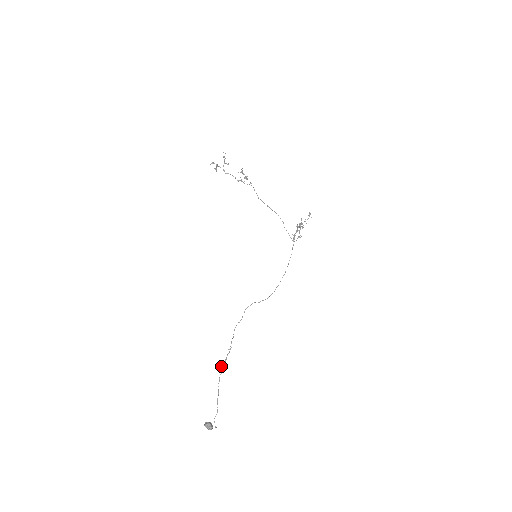
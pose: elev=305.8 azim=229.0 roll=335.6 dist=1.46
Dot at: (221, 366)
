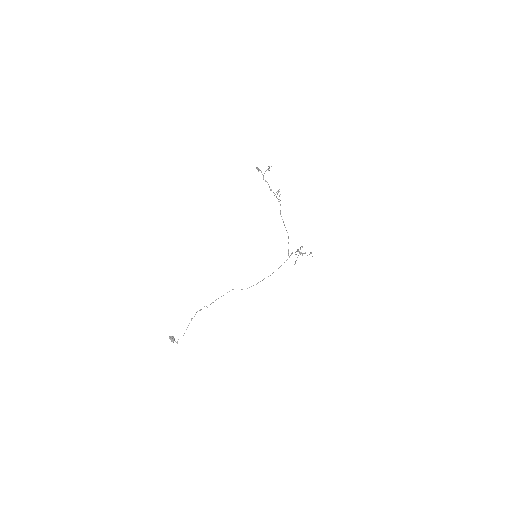
Dot at: occluded
